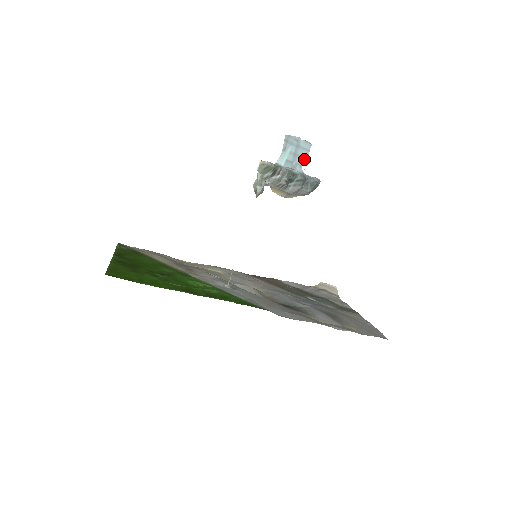
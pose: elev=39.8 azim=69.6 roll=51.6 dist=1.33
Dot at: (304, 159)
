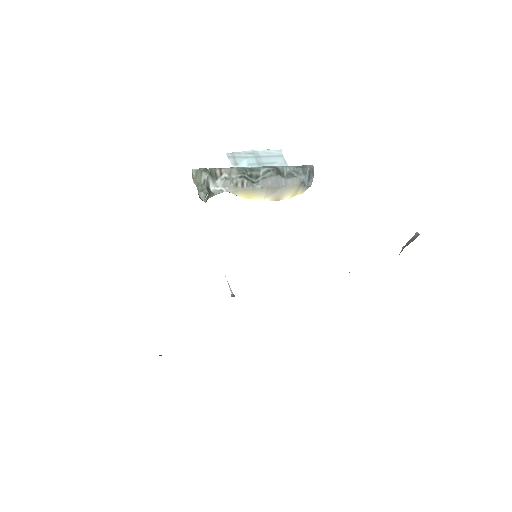
Dot at: (280, 164)
